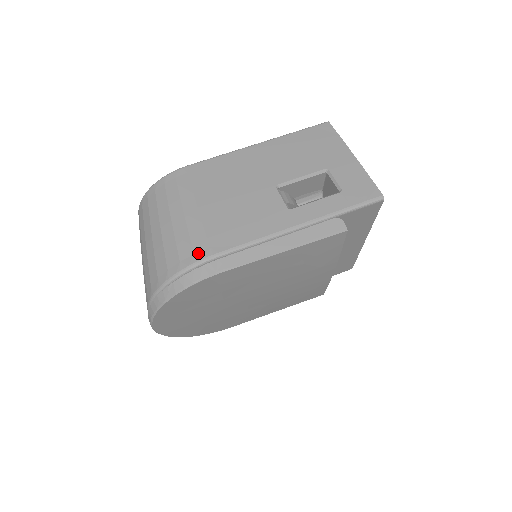
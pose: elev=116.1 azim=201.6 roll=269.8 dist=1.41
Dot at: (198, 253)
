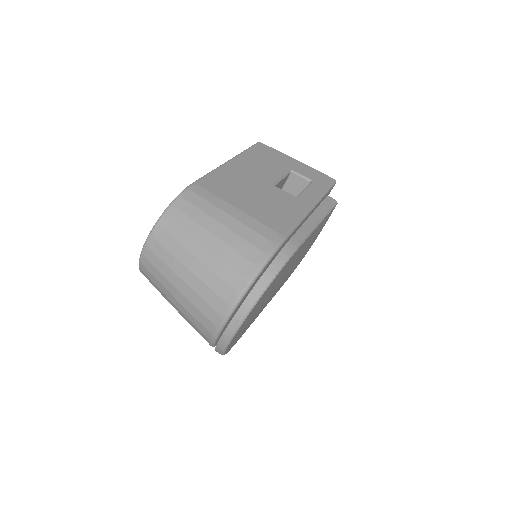
Dot at: (272, 239)
